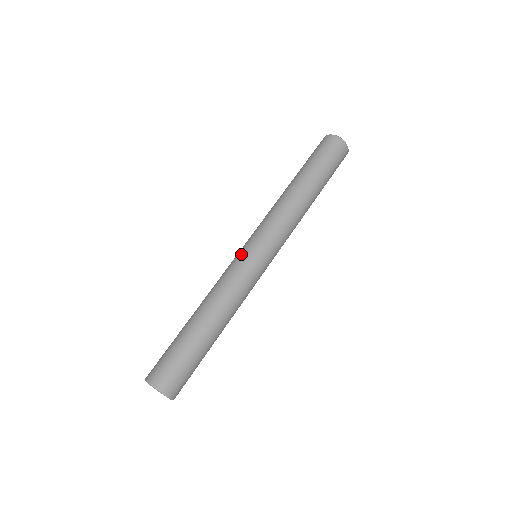
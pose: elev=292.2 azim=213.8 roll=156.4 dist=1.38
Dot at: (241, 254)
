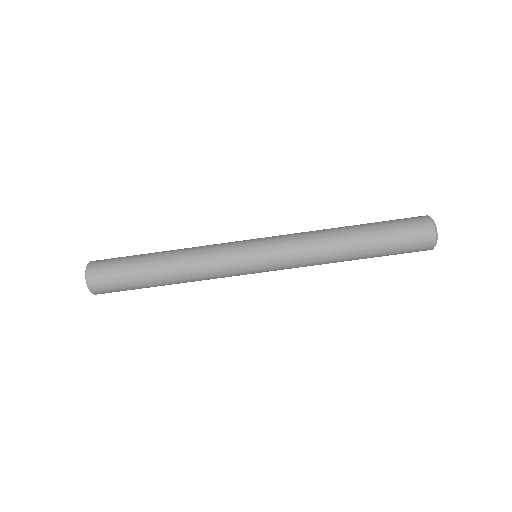
Dot at: (243, 256)
